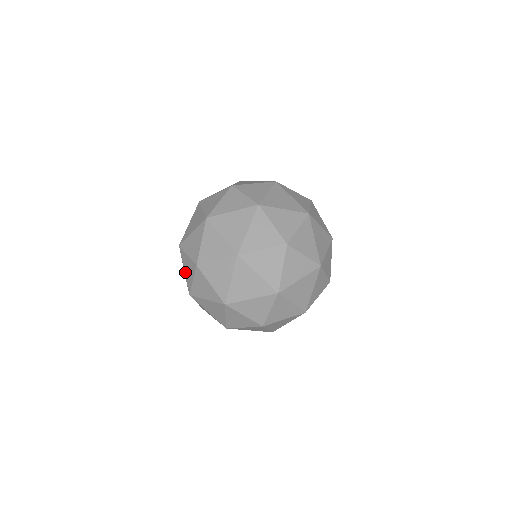
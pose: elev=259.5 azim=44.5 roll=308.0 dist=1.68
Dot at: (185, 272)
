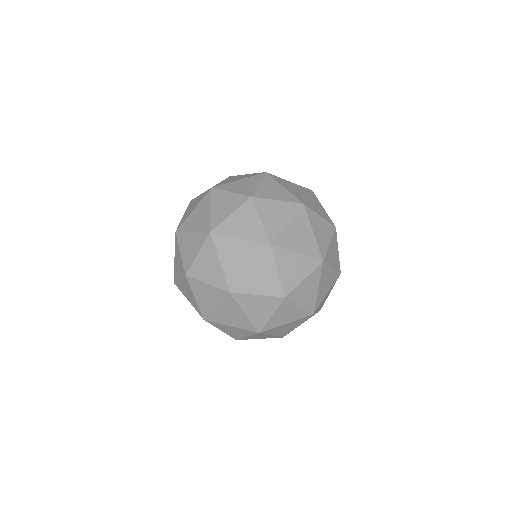
Dot at: (175, 261)
